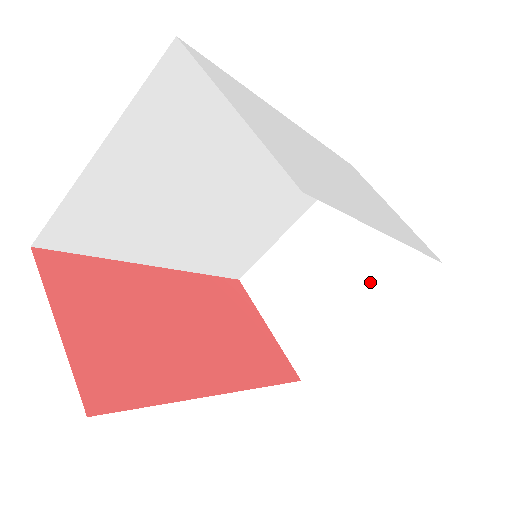
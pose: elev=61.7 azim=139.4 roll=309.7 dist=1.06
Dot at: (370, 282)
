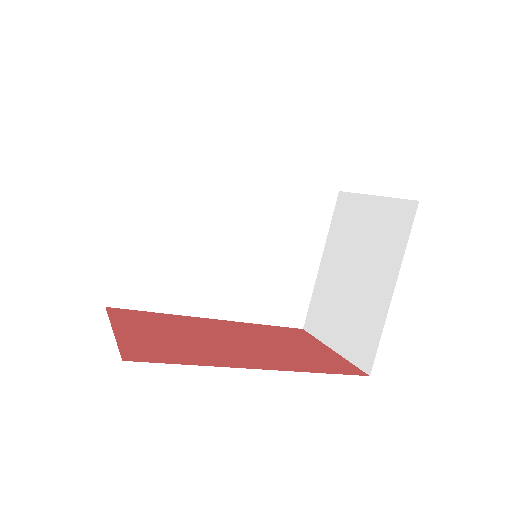
Dot at: (381, 255)
